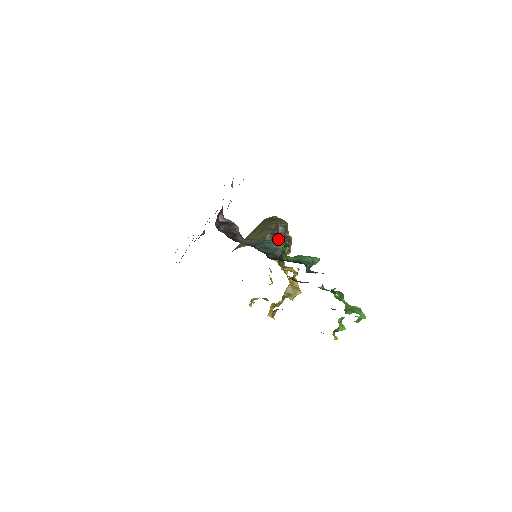
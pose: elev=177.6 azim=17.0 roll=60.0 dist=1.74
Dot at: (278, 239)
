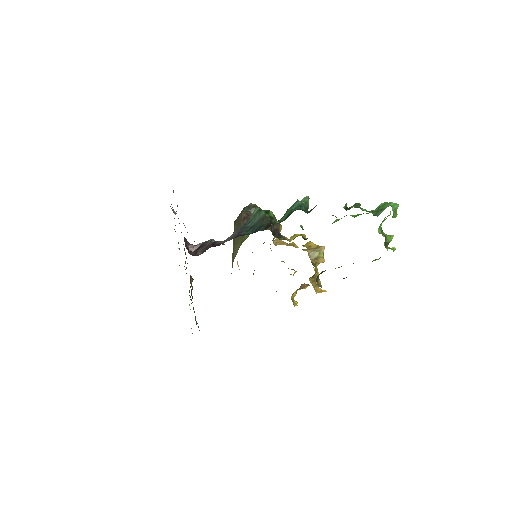
Dot at: (254, 211)
